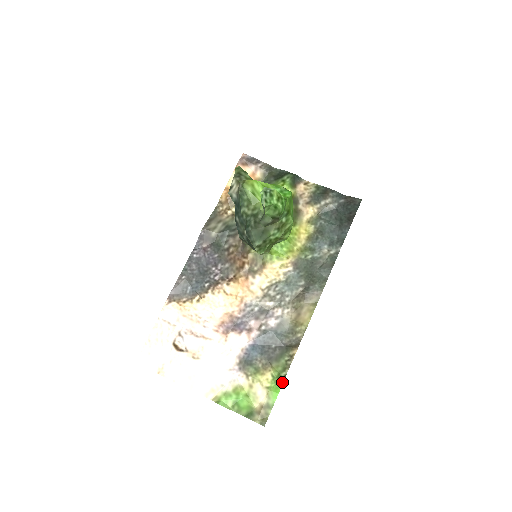
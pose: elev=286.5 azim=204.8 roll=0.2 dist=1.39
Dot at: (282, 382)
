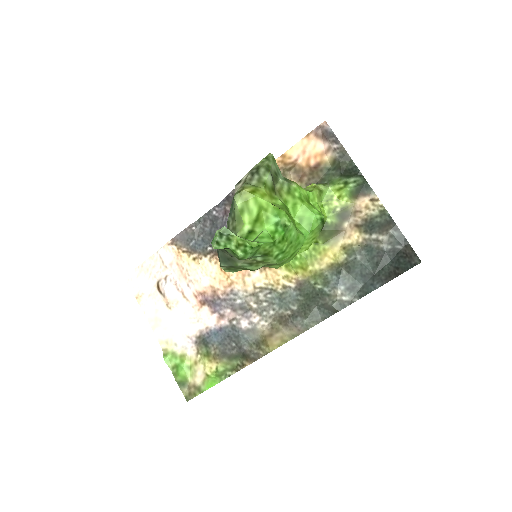
Dot at: (222, 379)
